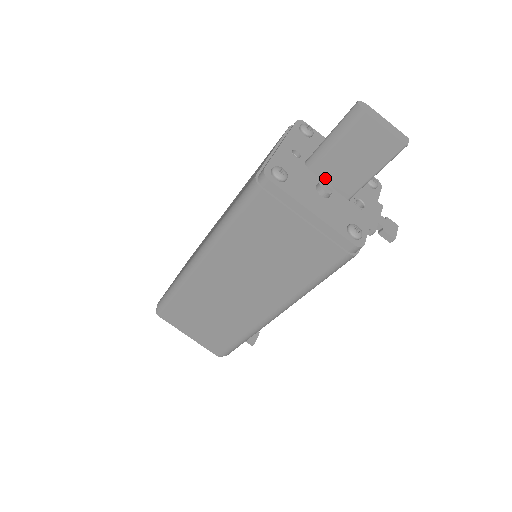
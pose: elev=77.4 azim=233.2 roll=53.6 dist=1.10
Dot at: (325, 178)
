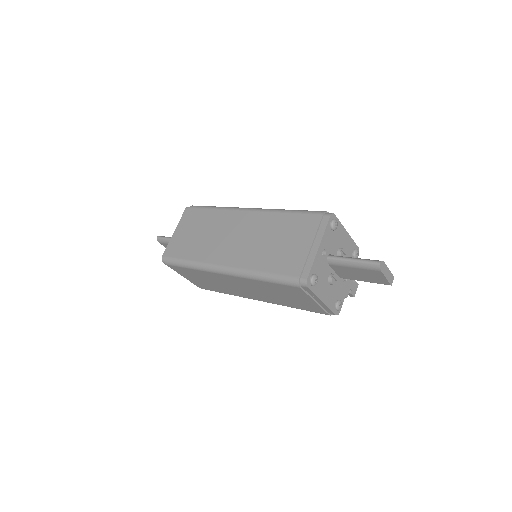
Dot at: (335, 269)
